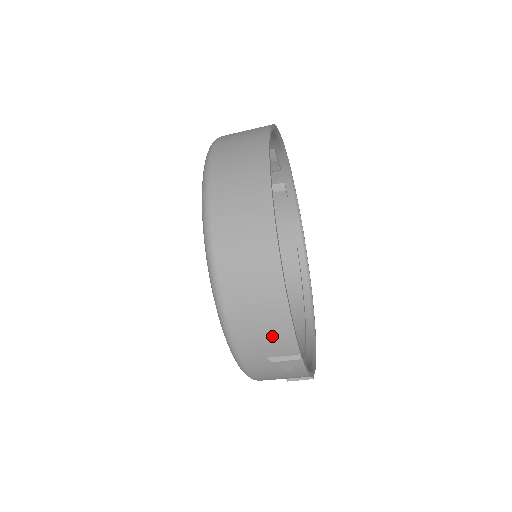
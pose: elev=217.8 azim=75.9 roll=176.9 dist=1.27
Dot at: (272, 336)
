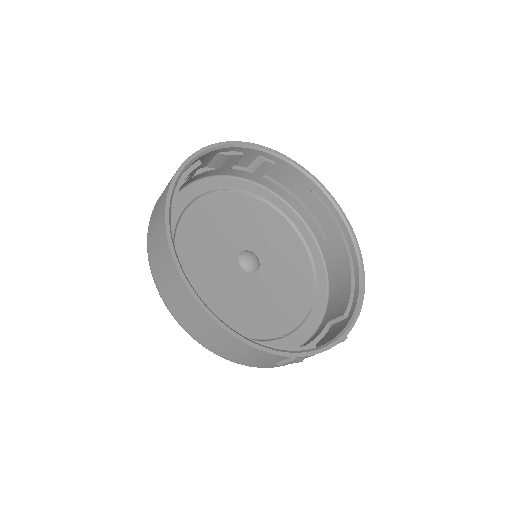
Dot at: (258, 357)
